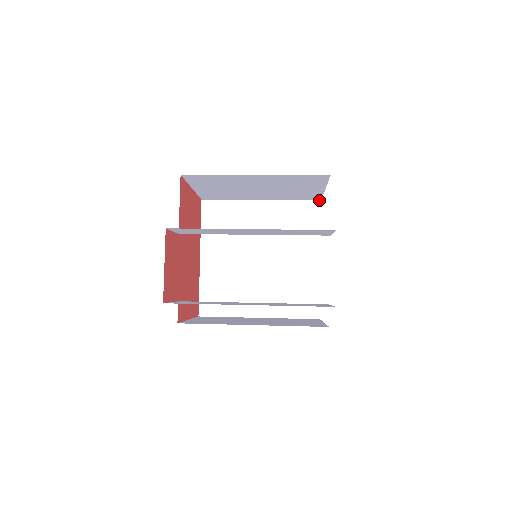
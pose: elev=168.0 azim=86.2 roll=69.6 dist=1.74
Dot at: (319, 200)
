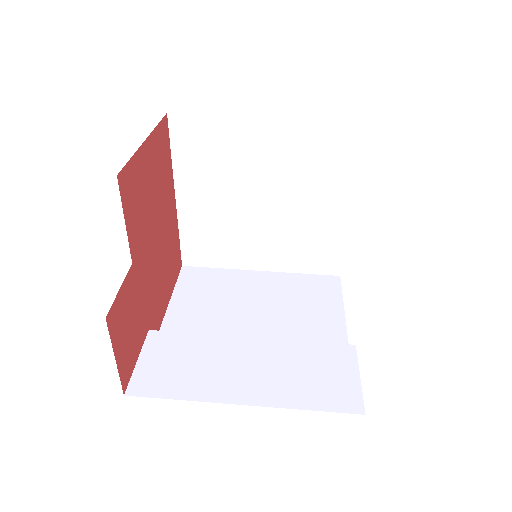
Dot at: (363, 122)
